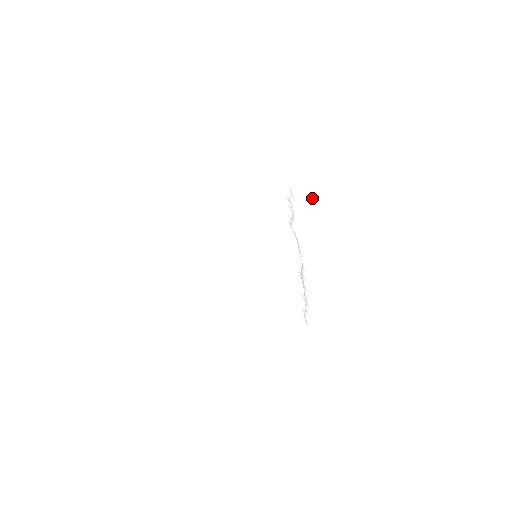
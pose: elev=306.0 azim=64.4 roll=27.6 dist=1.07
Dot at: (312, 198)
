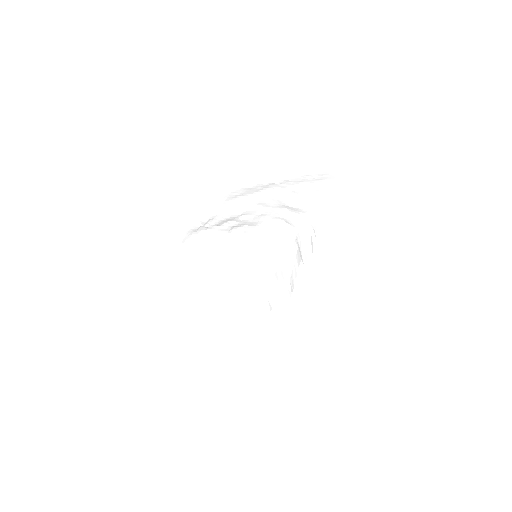
Dot at: (344, 251)
